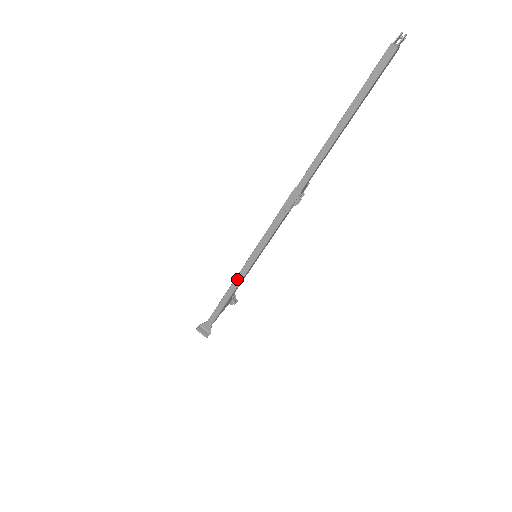
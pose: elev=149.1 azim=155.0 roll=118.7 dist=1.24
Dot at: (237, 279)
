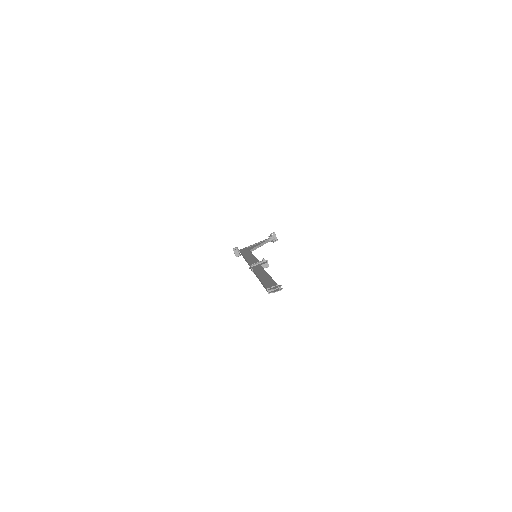
Dot at: occluded
